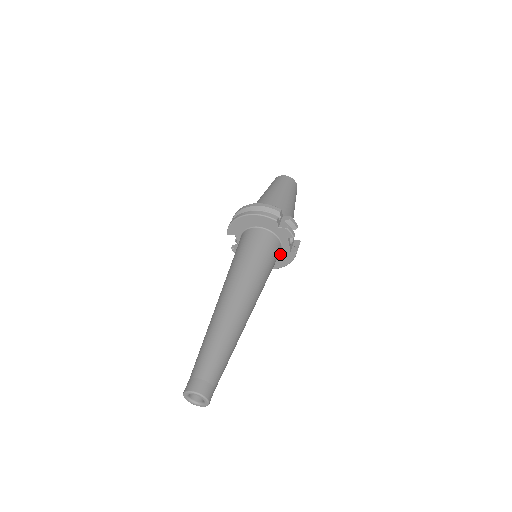
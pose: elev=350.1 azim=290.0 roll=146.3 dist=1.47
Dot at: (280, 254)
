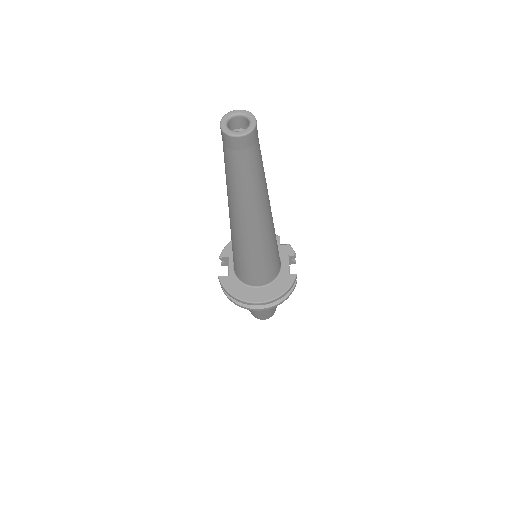
Dot at: (277, 278)
